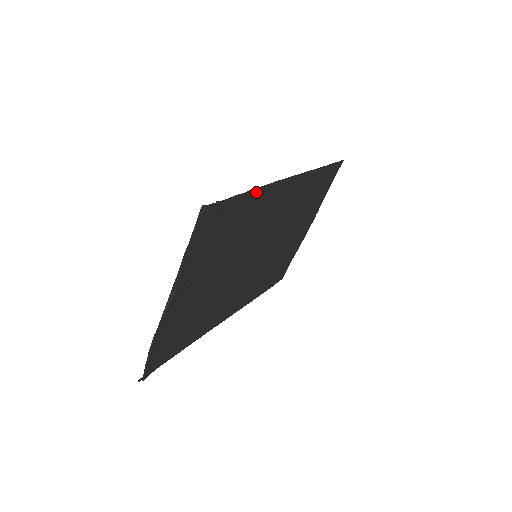
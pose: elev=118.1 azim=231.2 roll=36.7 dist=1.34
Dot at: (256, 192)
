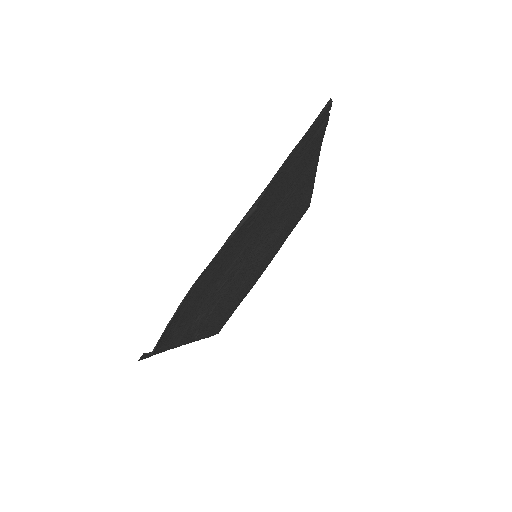
Dot at: (318, 149)
